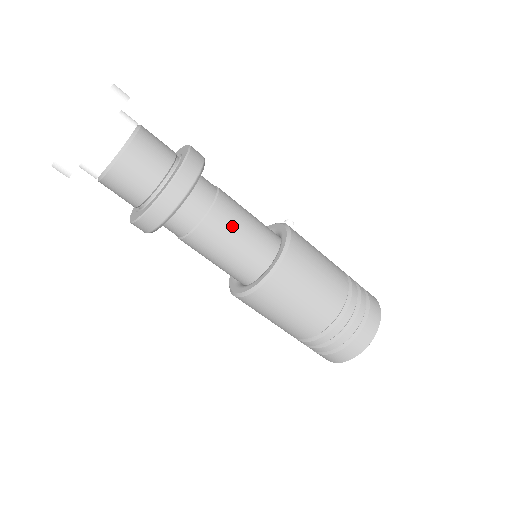
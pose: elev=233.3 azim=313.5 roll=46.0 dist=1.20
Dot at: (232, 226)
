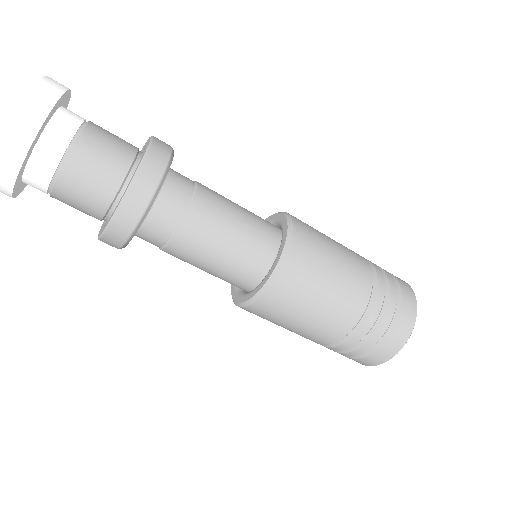
Dot at: (225, 202)
